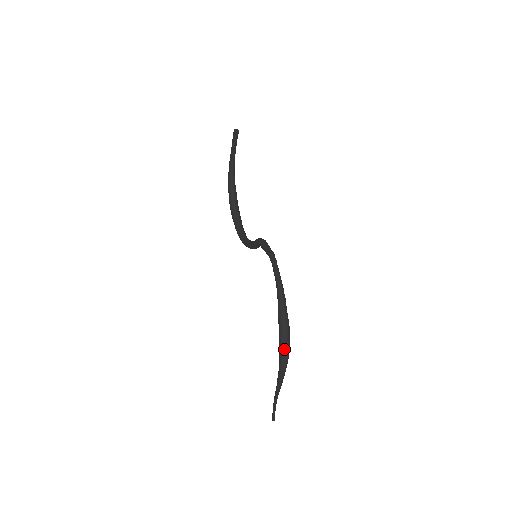
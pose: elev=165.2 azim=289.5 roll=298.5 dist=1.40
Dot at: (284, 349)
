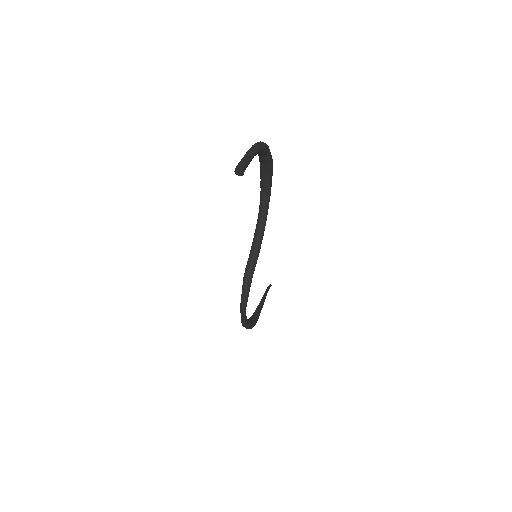
Dot at: occluded
